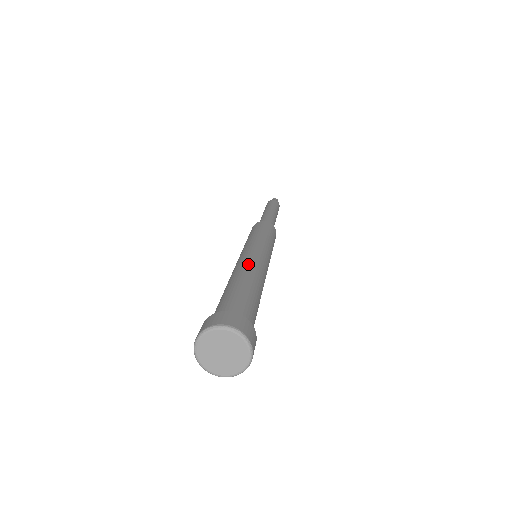
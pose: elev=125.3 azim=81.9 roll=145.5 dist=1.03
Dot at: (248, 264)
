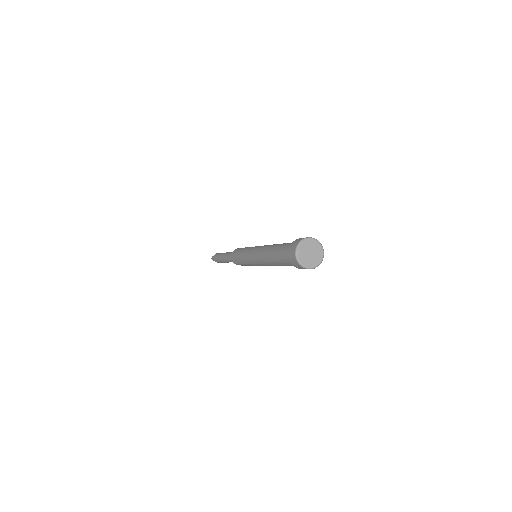
Dot at: occluded
